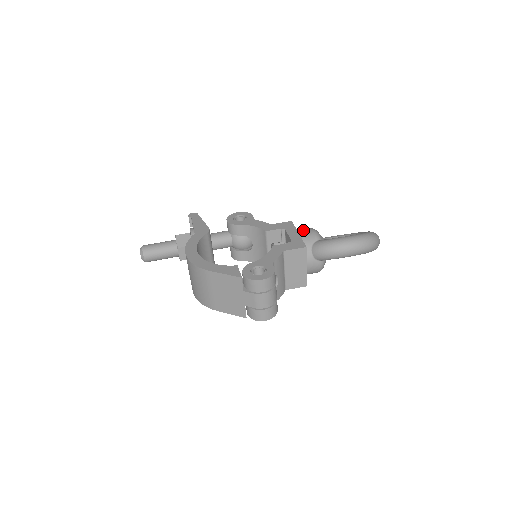
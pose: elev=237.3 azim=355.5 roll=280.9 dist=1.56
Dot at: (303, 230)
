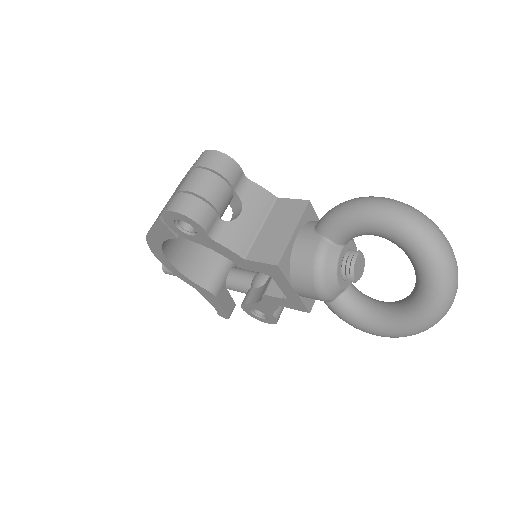
Dot at: occluded
